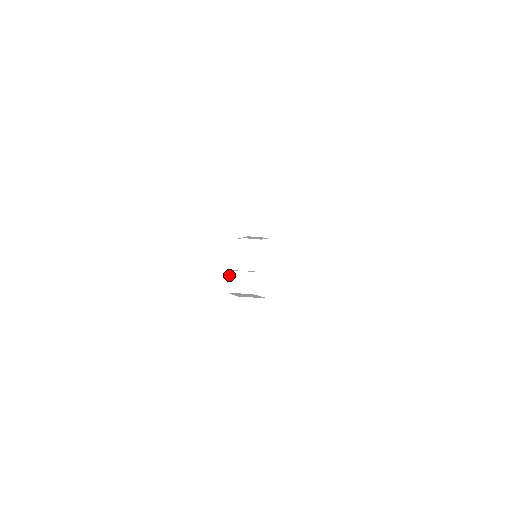
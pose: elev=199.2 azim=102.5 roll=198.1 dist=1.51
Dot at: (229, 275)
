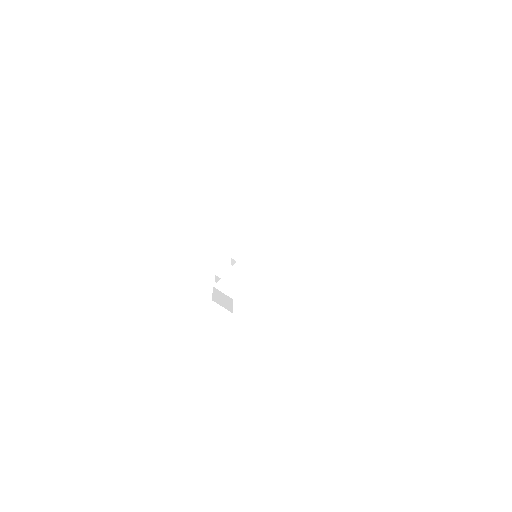
Dot at: (213, 289)
